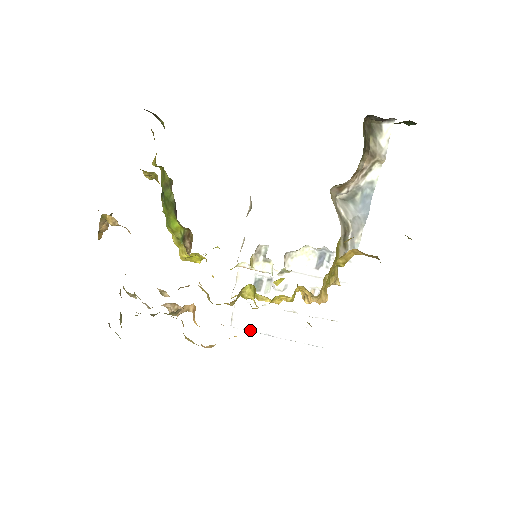
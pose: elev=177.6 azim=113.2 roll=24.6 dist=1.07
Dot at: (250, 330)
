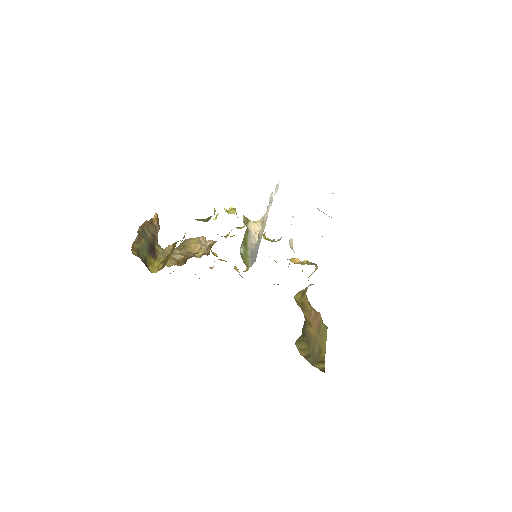
Dot at: occluded
